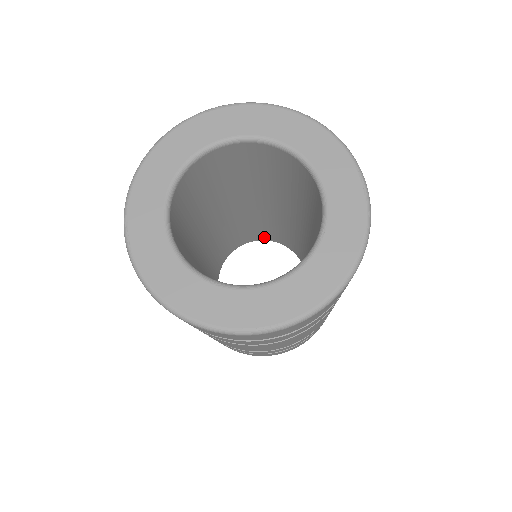
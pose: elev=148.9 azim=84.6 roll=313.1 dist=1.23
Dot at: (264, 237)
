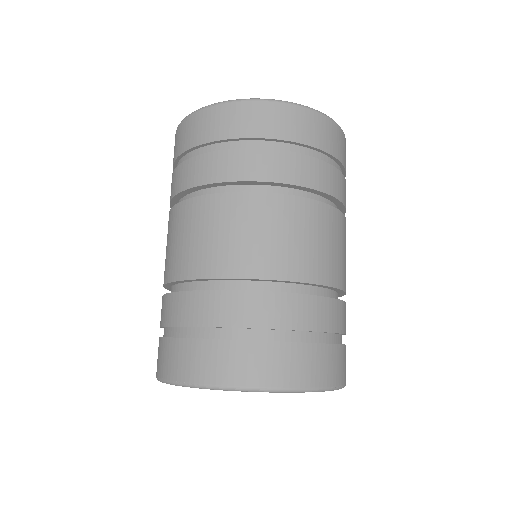
Dot at: occluded
